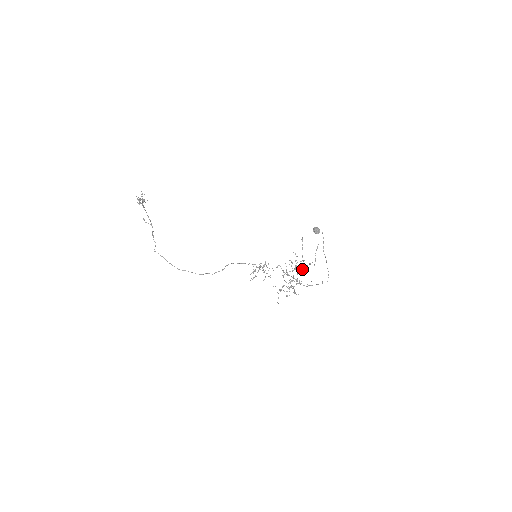
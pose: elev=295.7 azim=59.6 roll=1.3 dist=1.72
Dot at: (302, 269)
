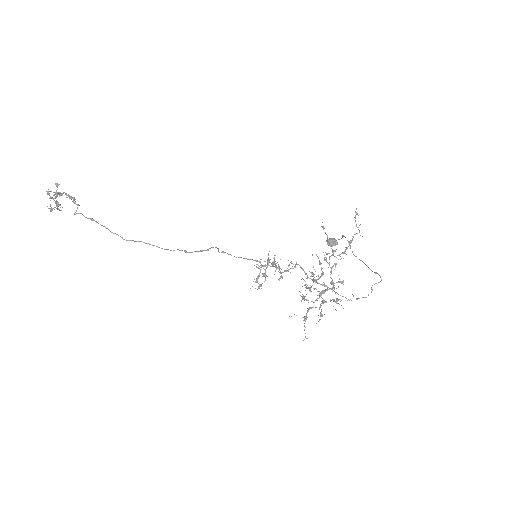
Dot at: (336, 263)
